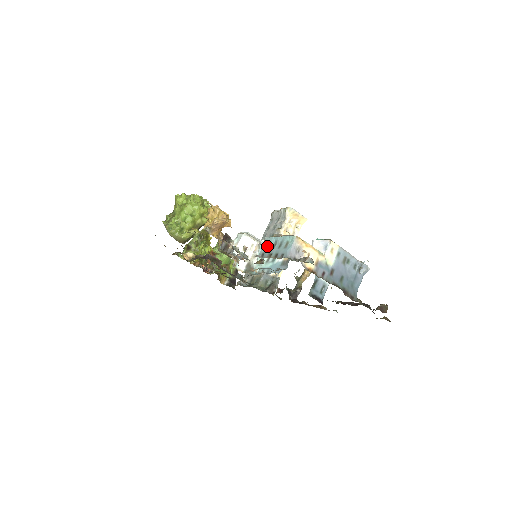
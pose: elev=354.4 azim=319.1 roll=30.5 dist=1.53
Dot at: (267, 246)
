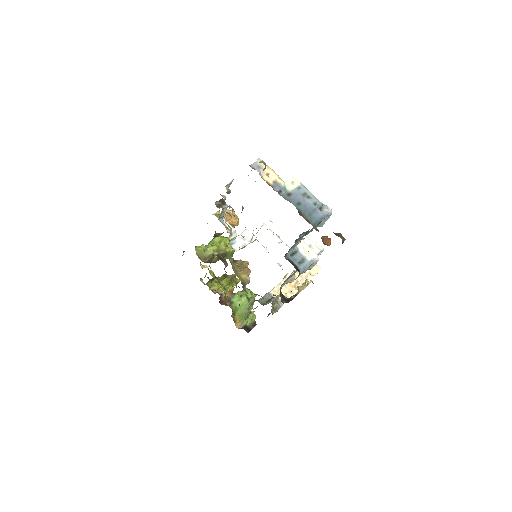
Dot at: occluded
